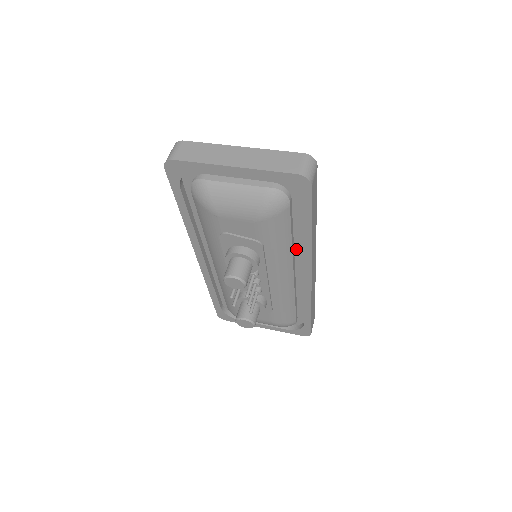
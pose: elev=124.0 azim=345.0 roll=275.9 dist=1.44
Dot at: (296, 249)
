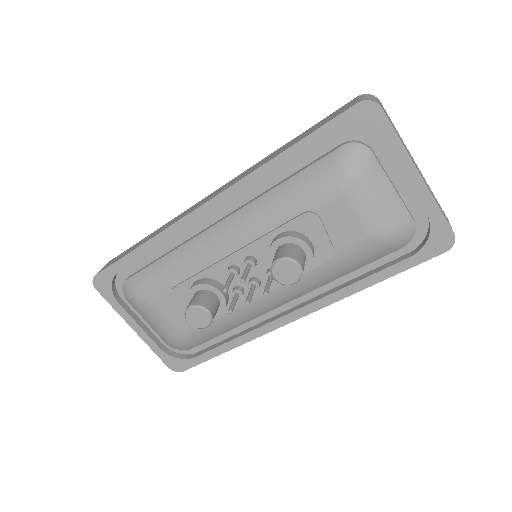
Dot at: occluded
